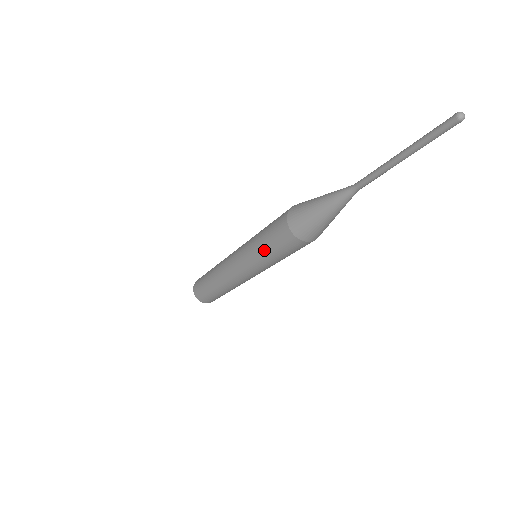
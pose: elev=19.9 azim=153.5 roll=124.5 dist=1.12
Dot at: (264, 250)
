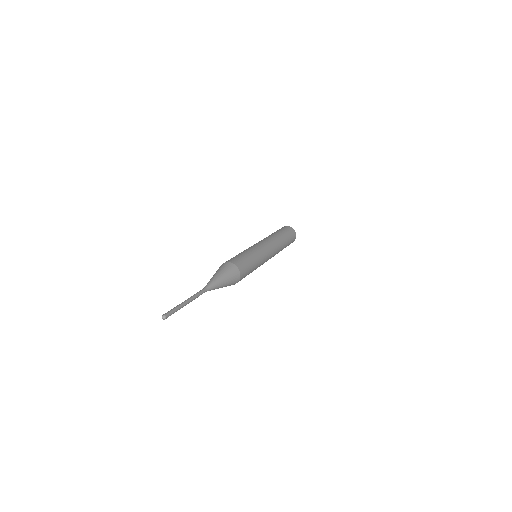
Dot at: occluded
